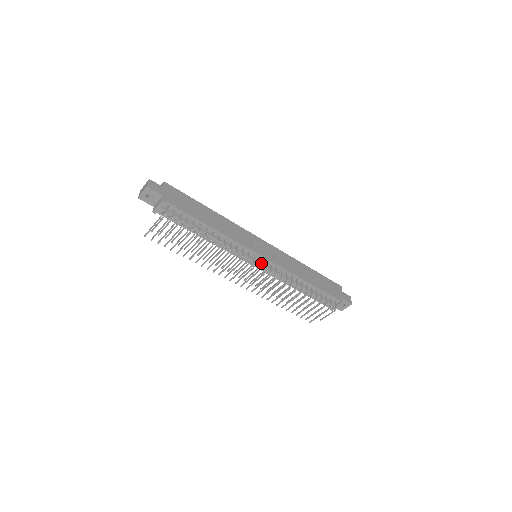
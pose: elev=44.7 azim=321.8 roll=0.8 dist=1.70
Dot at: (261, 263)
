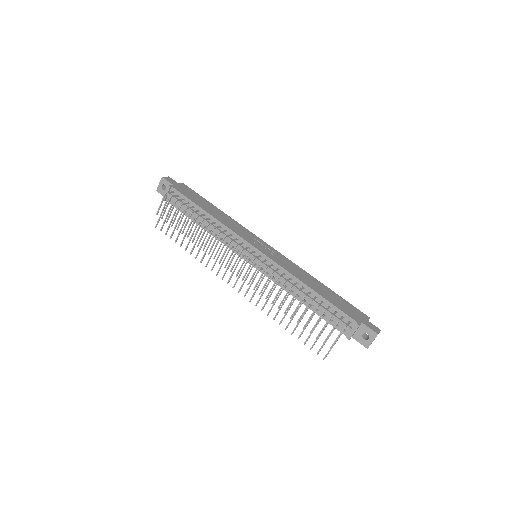
Dot at: occluded
